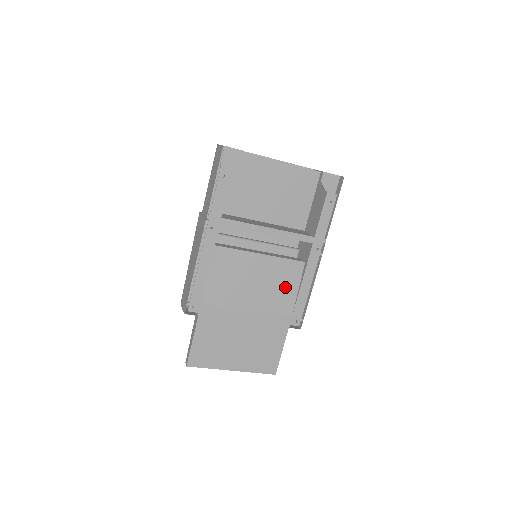
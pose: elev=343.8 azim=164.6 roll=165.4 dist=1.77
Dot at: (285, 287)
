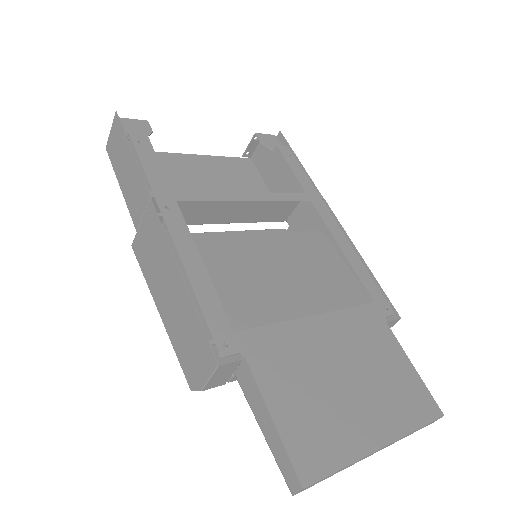
Dot at: (329, 267)
